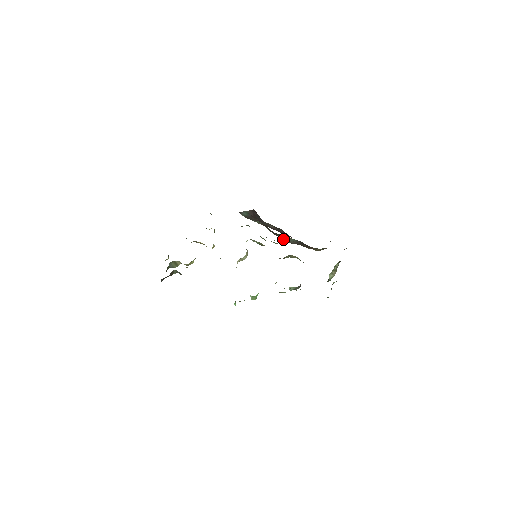
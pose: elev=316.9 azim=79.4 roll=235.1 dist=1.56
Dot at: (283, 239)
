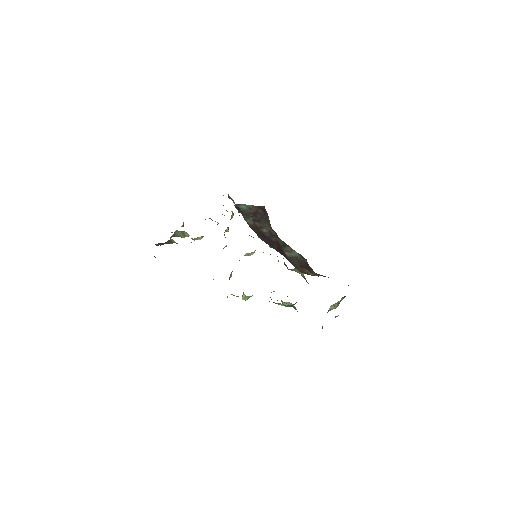
Dot at: (283, 249)
